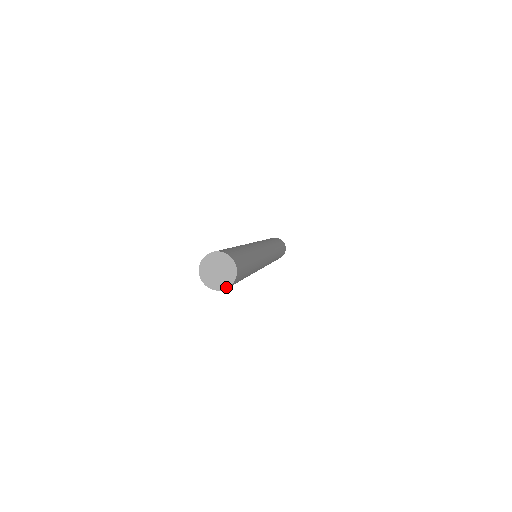
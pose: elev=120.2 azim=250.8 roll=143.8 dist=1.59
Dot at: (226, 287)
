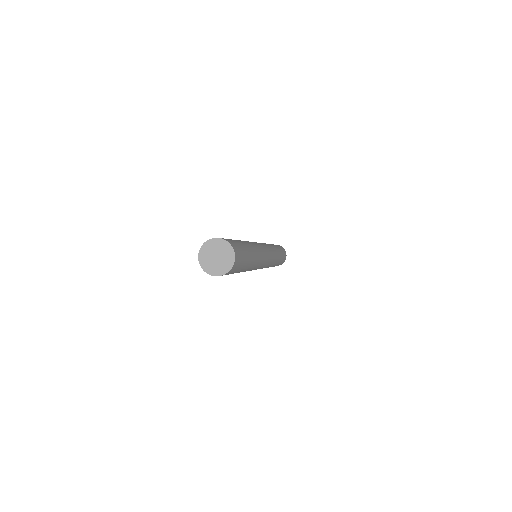
Dot at: (228, 270)
